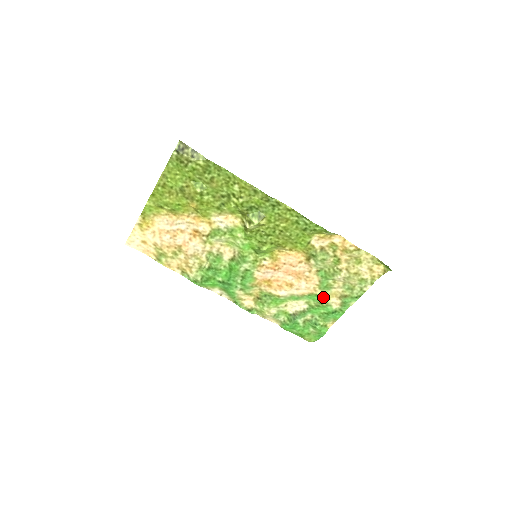
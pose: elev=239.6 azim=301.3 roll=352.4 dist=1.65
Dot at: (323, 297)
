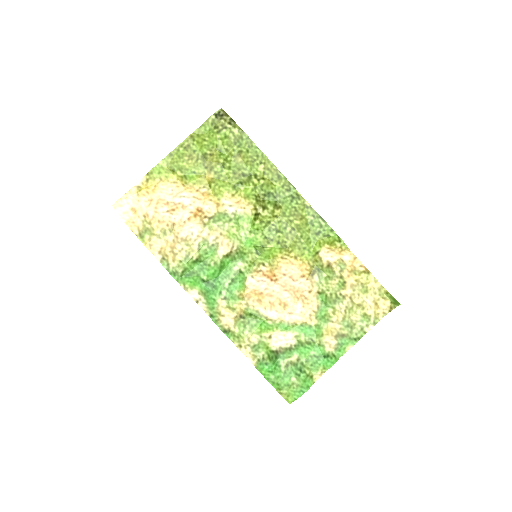
Dot at: (317, 331)
